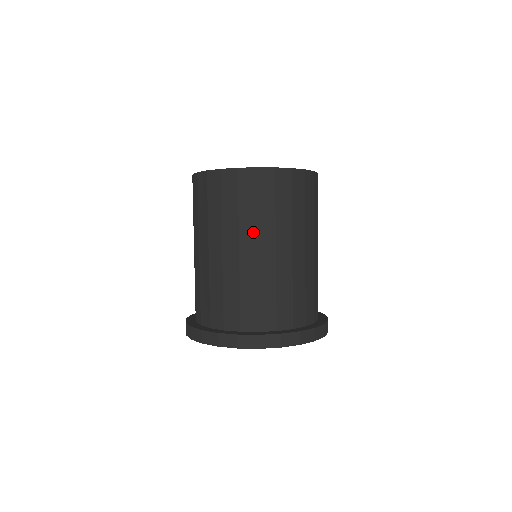
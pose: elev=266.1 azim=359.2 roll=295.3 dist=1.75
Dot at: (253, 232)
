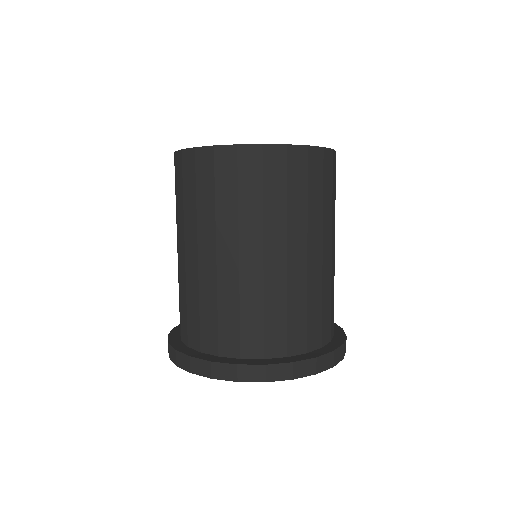
Dot at: (282, 230)
